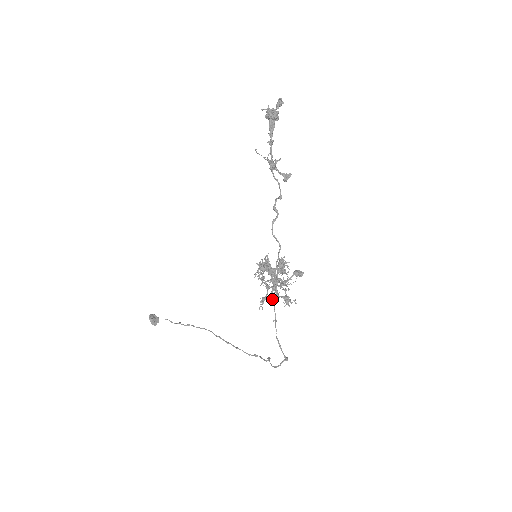
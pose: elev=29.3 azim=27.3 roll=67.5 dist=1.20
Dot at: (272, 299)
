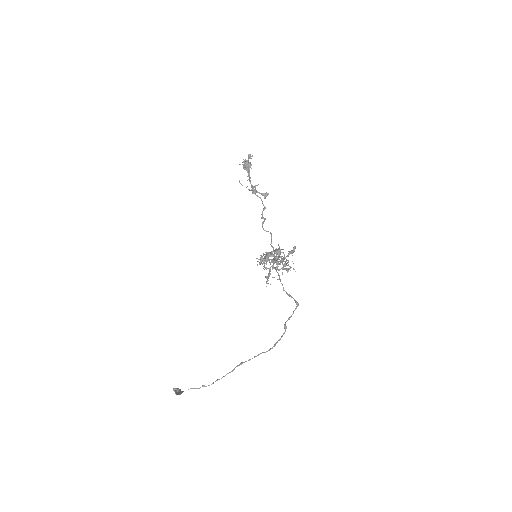
Dot at: (273, 268)
